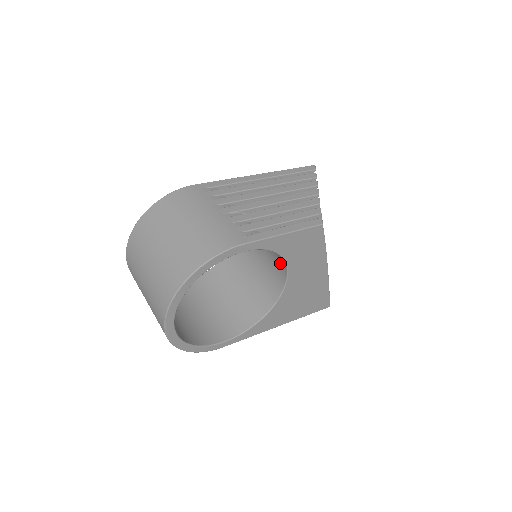
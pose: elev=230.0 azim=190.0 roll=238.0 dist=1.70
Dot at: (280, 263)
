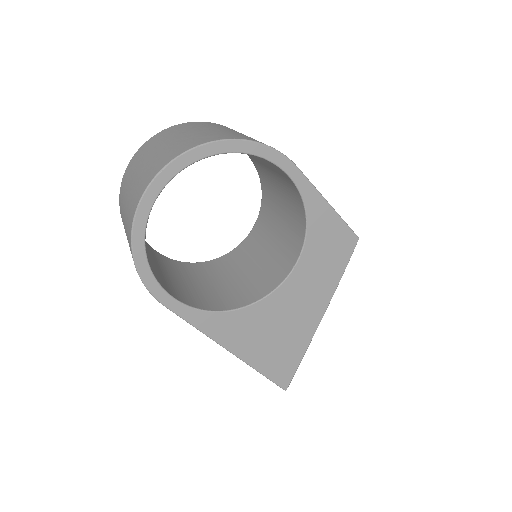
Dot at: (289, 257)
